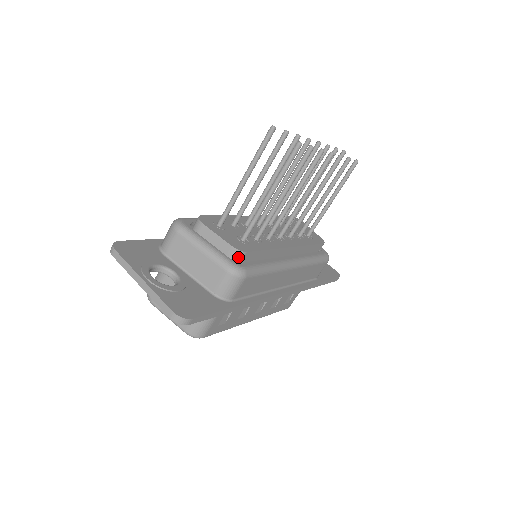
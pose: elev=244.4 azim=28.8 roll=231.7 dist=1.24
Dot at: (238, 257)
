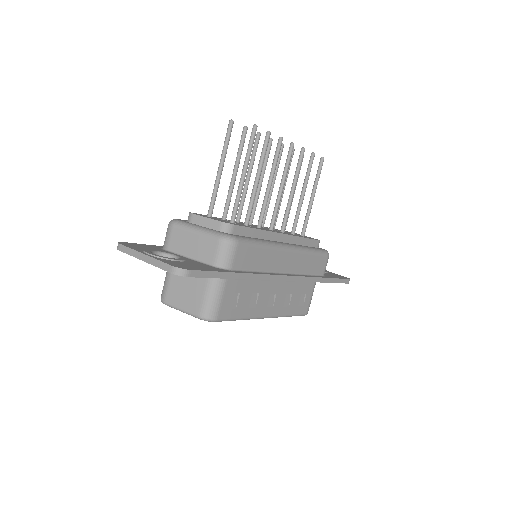
Dot at: (228, 230)
